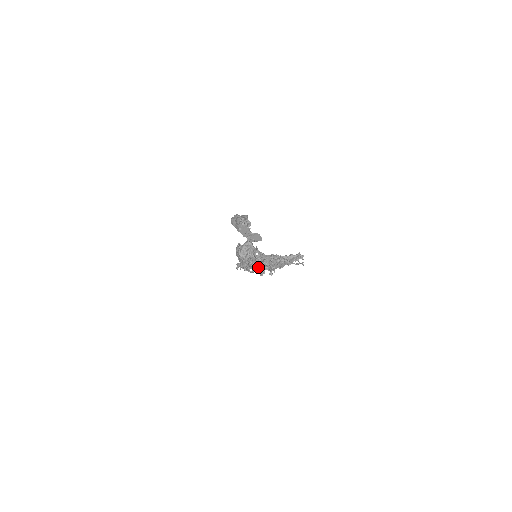
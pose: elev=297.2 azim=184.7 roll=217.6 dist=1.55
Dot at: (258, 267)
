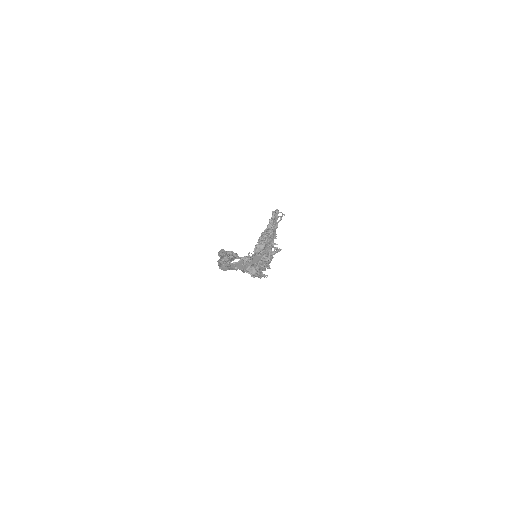
Dot at: occluded
